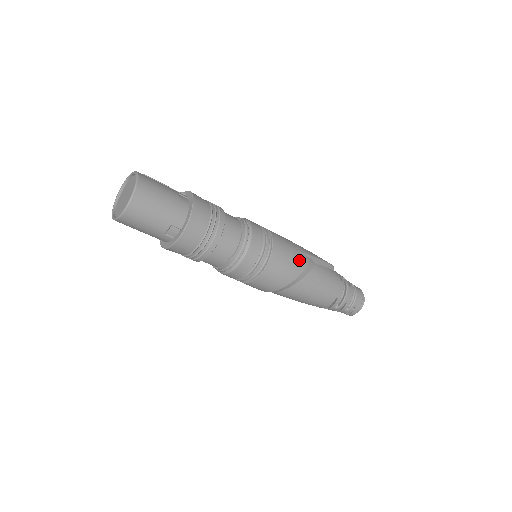
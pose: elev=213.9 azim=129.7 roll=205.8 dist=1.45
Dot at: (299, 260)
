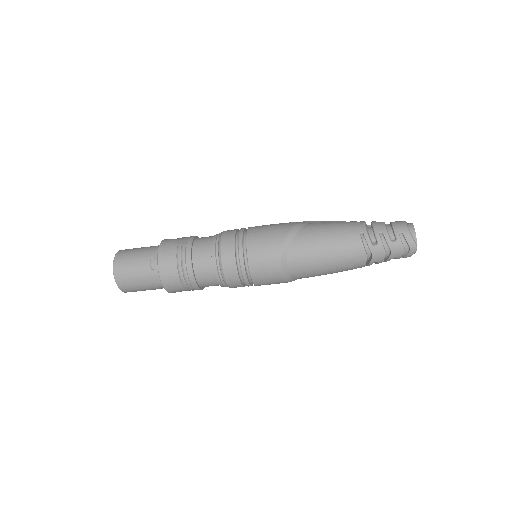
Dot at: (284, 225)
